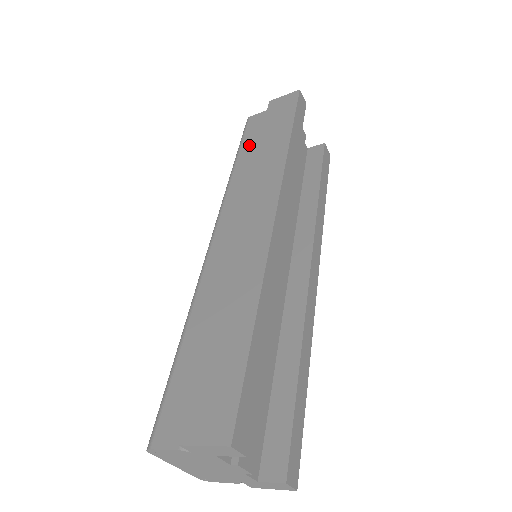
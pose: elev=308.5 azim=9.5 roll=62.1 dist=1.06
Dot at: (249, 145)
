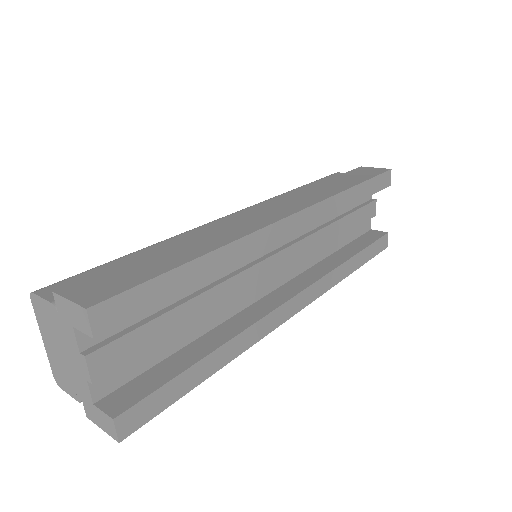
Dot at: occluded
